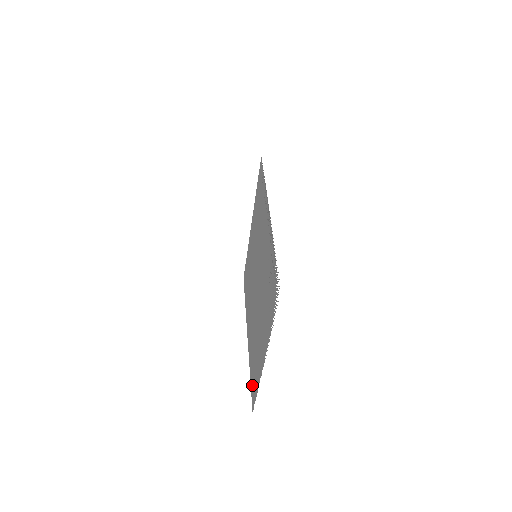
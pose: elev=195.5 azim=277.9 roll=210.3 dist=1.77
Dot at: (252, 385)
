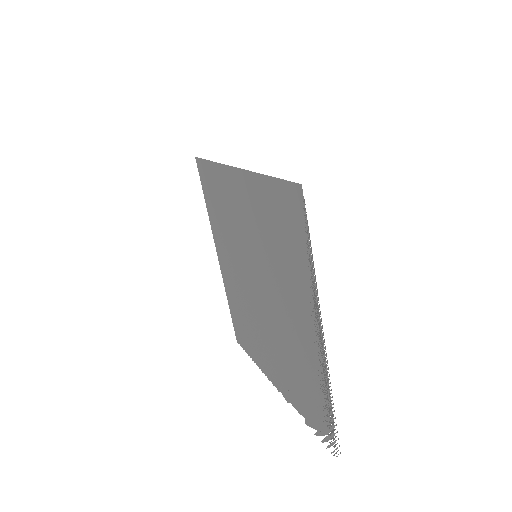
Dot at: (236, 327)
